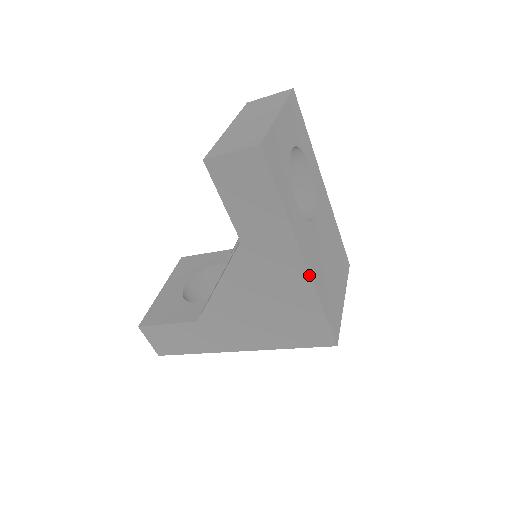
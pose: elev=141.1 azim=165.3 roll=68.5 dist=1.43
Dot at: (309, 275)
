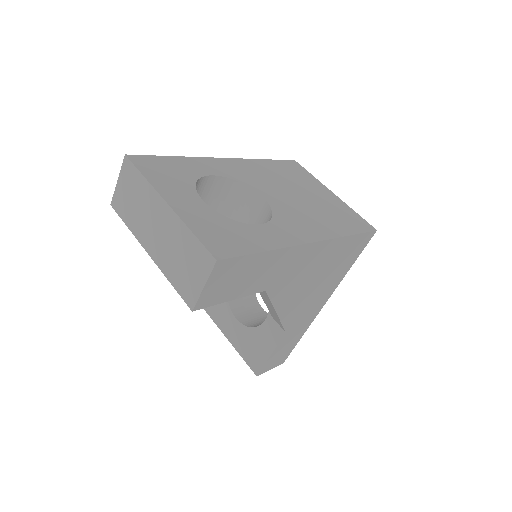
Dot at: (325, 241)
